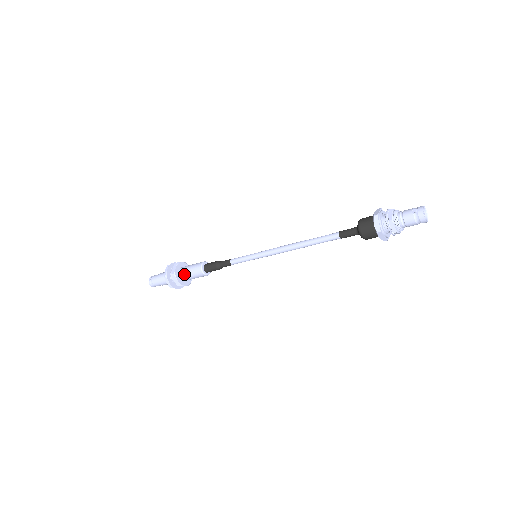
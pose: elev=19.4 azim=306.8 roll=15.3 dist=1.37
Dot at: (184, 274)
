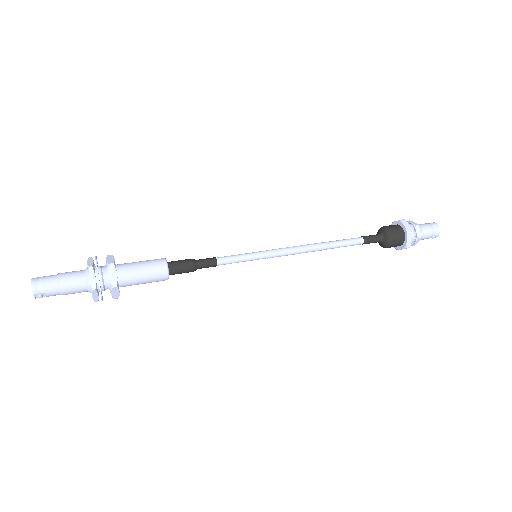
Dot at: occluded
